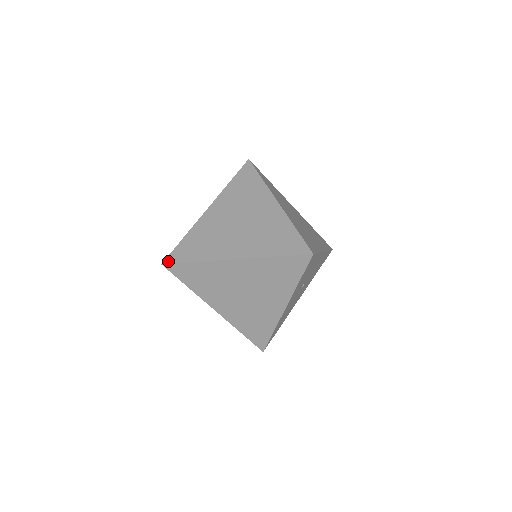
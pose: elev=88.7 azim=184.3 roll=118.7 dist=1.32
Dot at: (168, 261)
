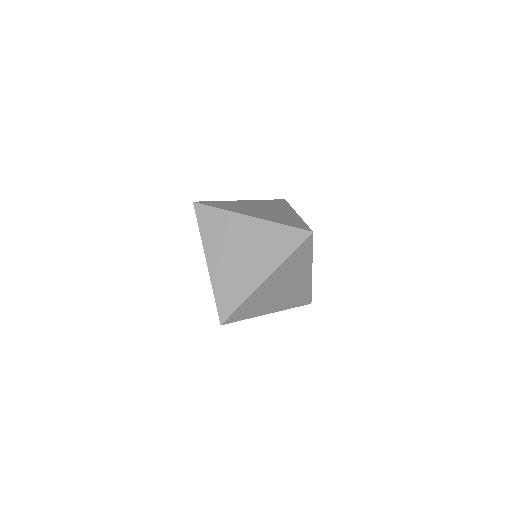
Dot at: (223, 319)
